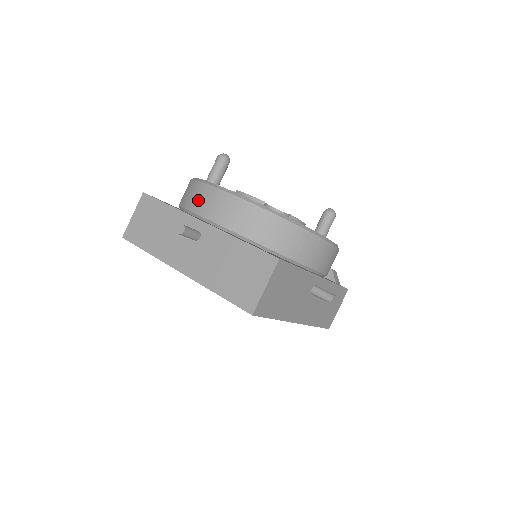
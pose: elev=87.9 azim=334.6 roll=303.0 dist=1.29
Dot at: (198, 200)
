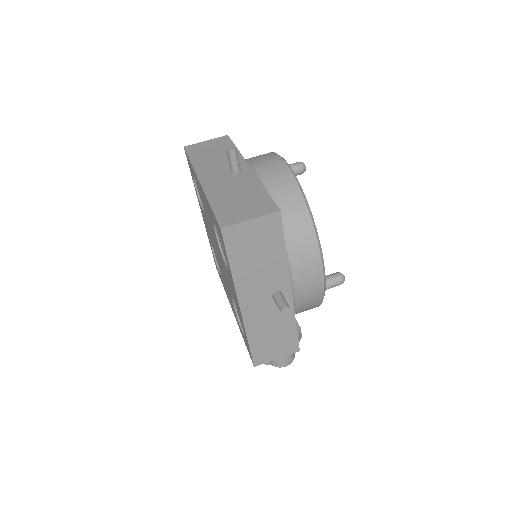
Dot at: (260, 157)
